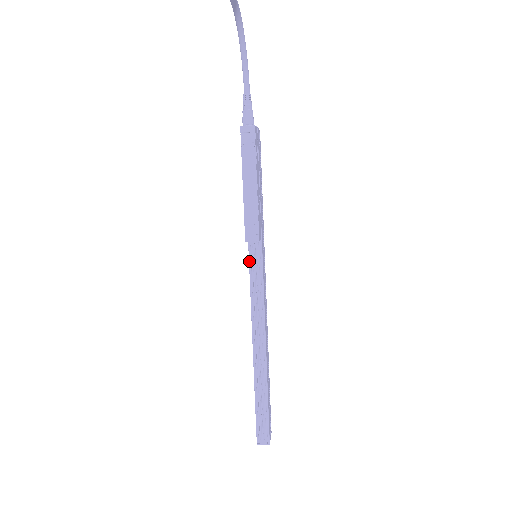
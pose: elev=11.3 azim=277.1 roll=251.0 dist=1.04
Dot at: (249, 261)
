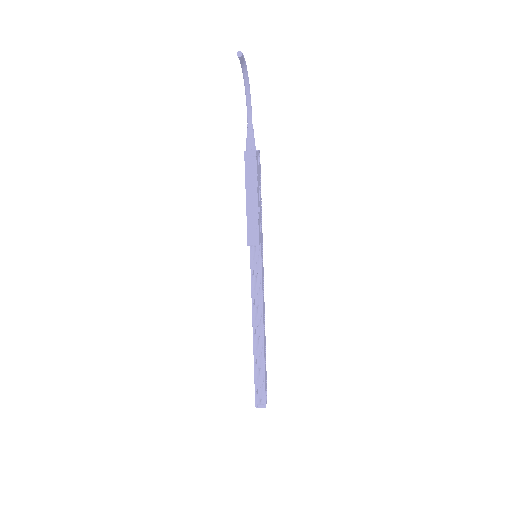
Dot at: (250, 260)
